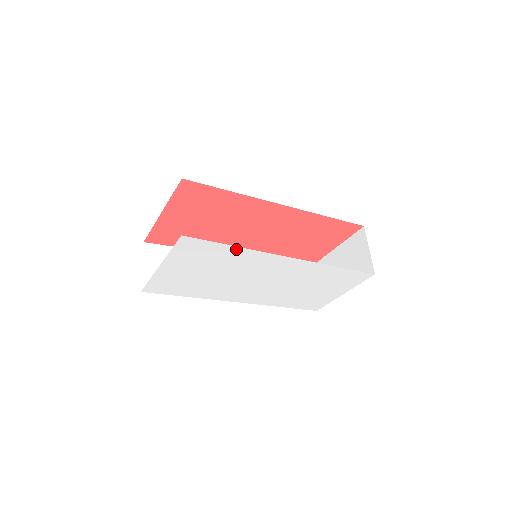
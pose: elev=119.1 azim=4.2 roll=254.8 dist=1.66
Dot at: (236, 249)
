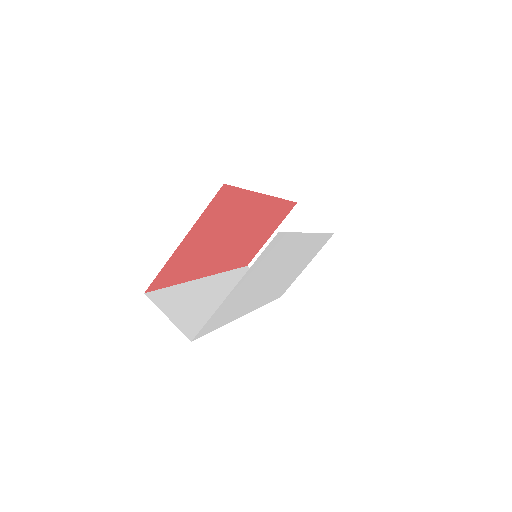
Dot at: (294, 236)
